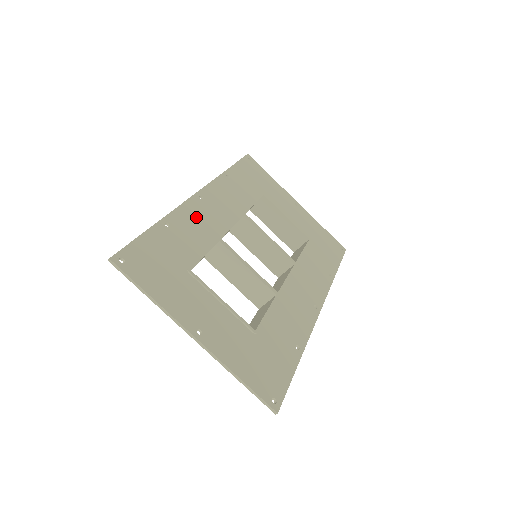
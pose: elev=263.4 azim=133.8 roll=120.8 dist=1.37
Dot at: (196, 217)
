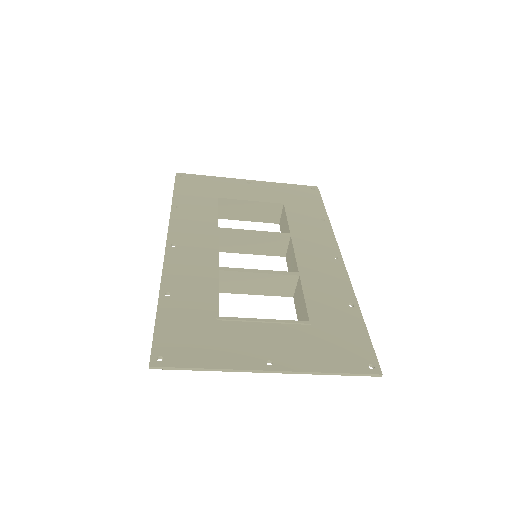
Dot at: (184, 266)
